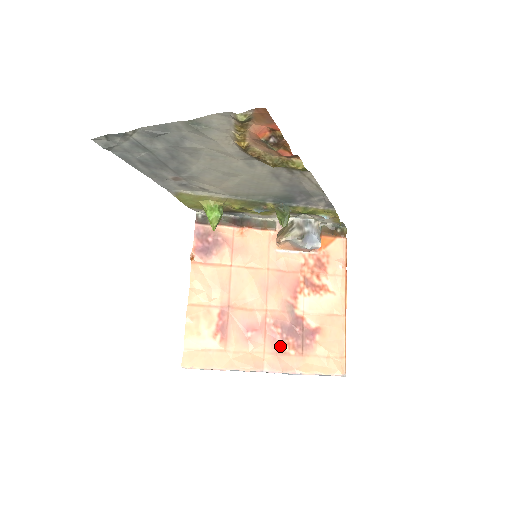
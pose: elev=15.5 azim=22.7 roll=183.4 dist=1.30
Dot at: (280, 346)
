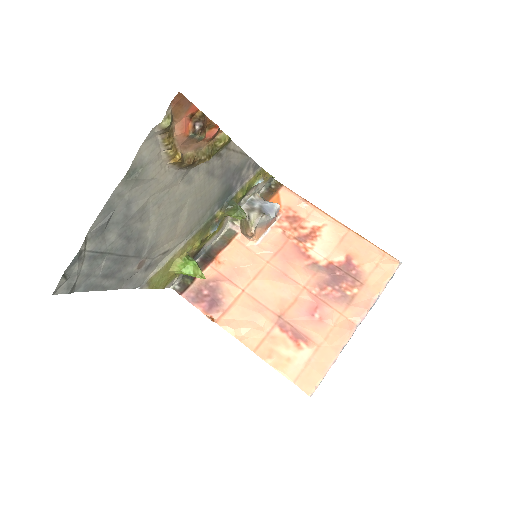
Dot at: (344, 297)
